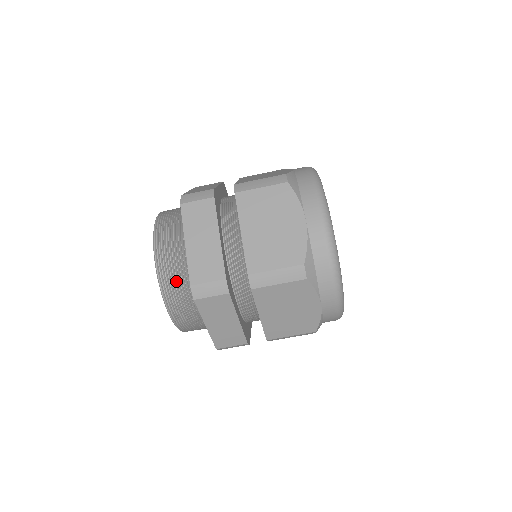
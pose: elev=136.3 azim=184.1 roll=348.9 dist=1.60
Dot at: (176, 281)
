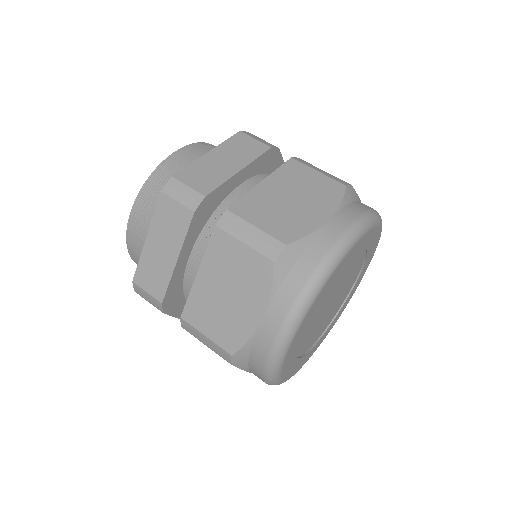
Dot at: (141, 251)
